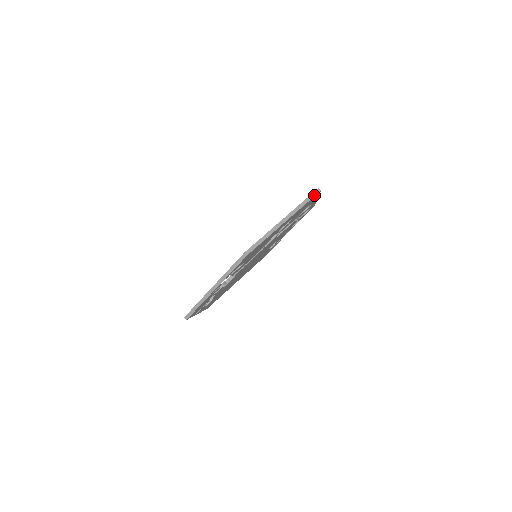
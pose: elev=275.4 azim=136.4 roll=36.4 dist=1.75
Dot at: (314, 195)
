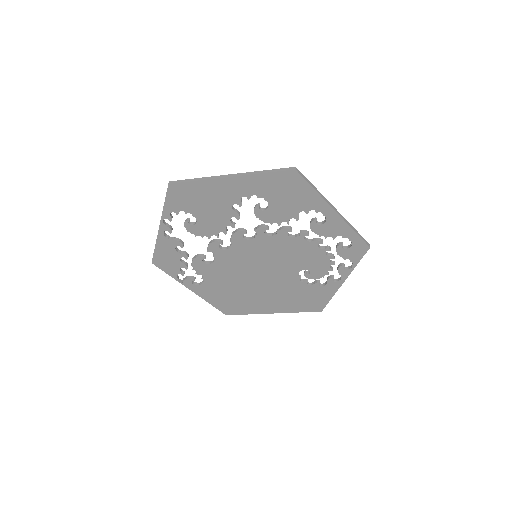
Dot at: (283, 170)
